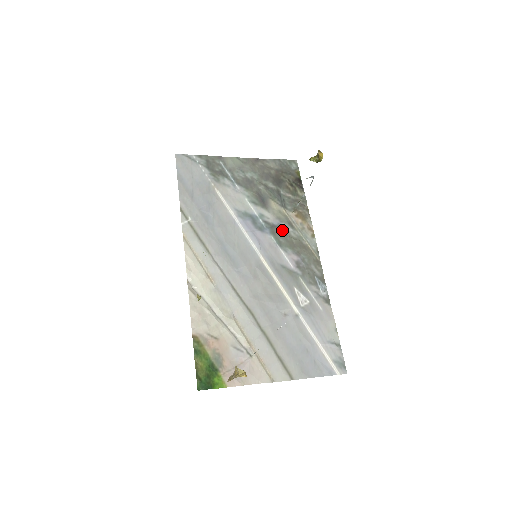
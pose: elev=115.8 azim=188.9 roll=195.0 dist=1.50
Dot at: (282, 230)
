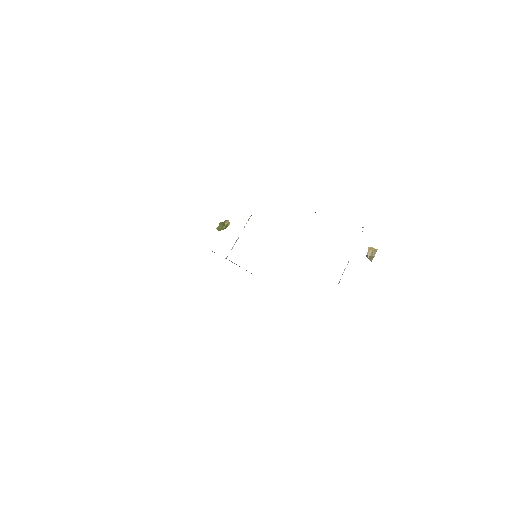
Dot at: occluded
